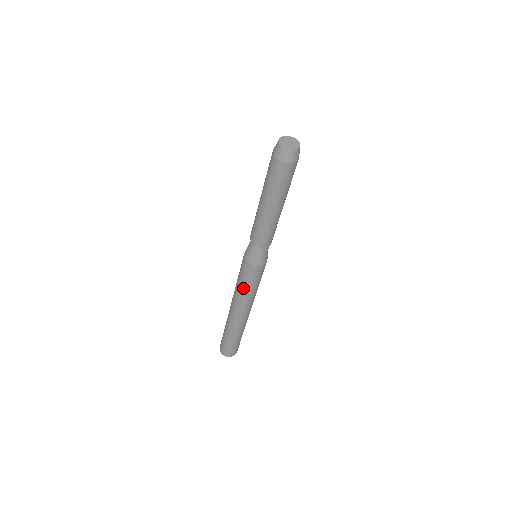
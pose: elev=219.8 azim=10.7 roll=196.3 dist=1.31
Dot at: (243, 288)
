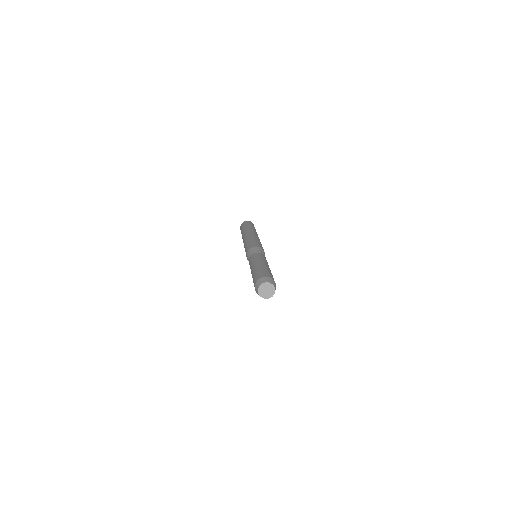
Dot at: occluded
